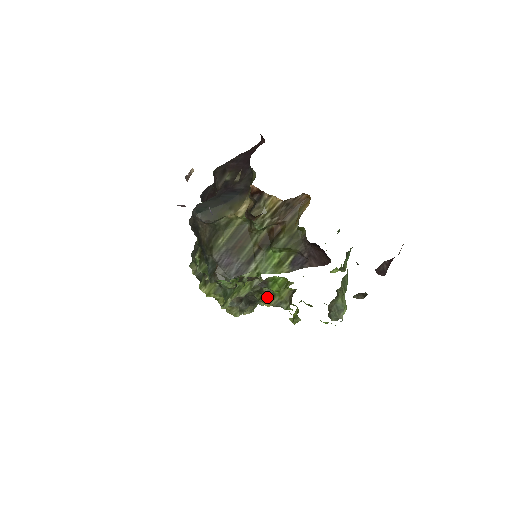
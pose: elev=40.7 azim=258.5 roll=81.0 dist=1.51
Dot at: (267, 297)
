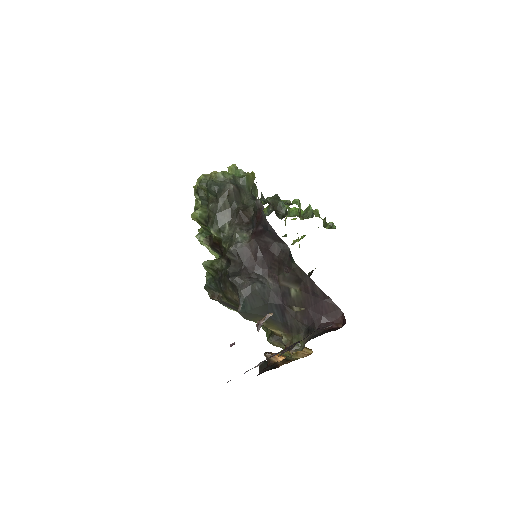
Dot at: occluded
